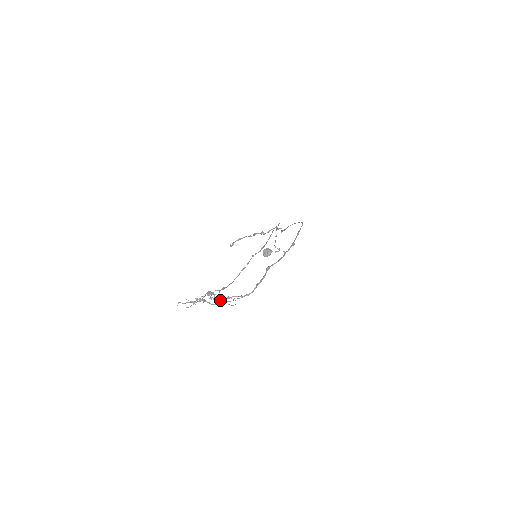
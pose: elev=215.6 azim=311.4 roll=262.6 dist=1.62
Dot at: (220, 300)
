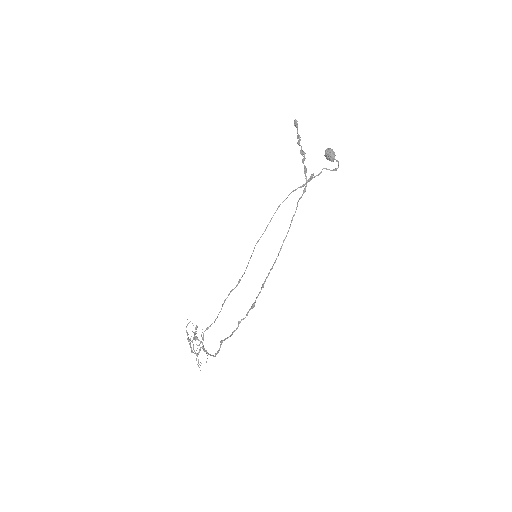
Dot at: (196, 355)
